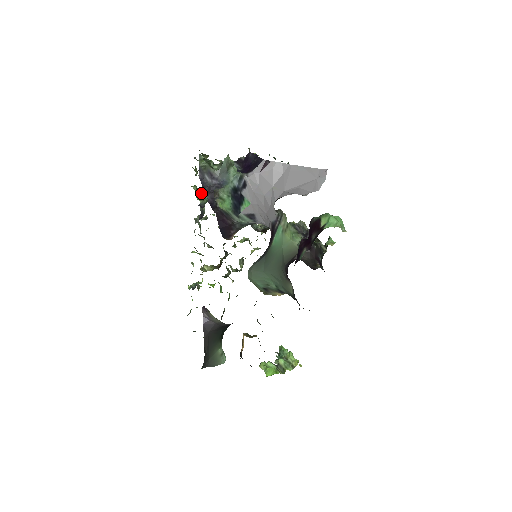
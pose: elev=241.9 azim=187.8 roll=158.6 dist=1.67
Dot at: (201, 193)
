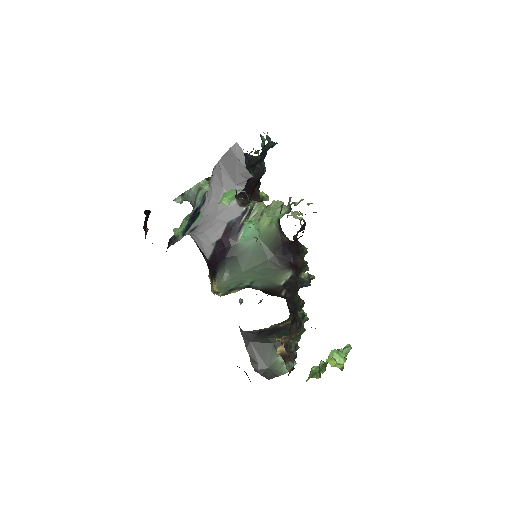
Dot at: occluded
